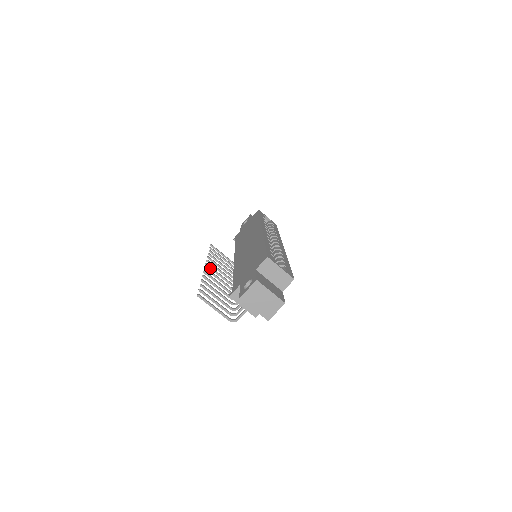
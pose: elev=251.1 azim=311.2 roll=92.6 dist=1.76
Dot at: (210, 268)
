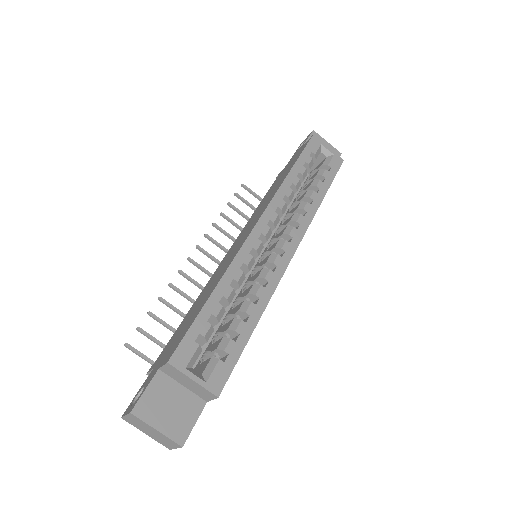
Dot at: (203, 253)
